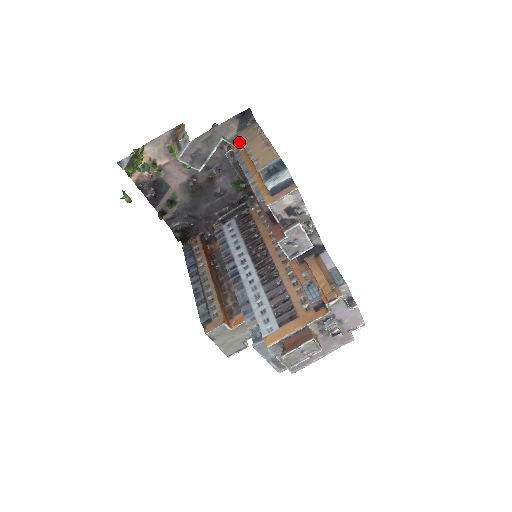
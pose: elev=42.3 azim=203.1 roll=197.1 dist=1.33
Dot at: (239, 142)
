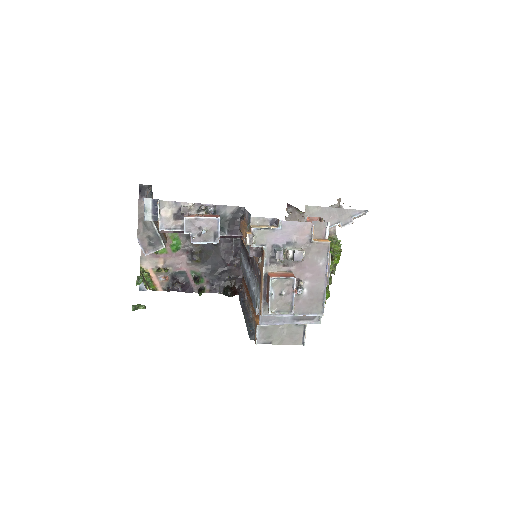
Dot at: occluded
